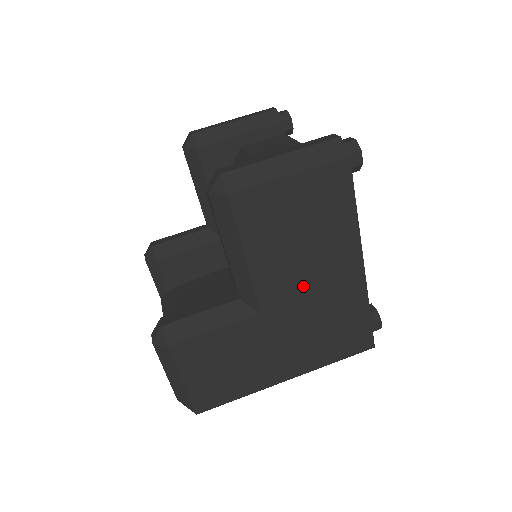
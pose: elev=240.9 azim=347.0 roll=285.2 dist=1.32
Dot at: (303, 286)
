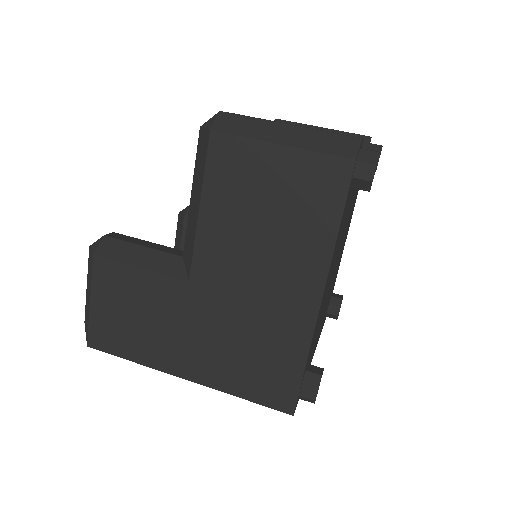
Dot at: (244, 281)
